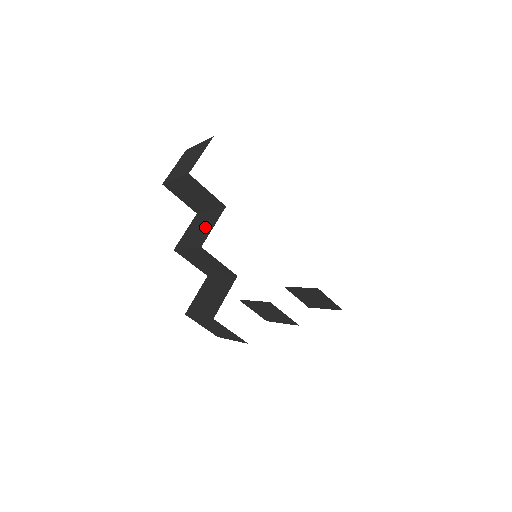
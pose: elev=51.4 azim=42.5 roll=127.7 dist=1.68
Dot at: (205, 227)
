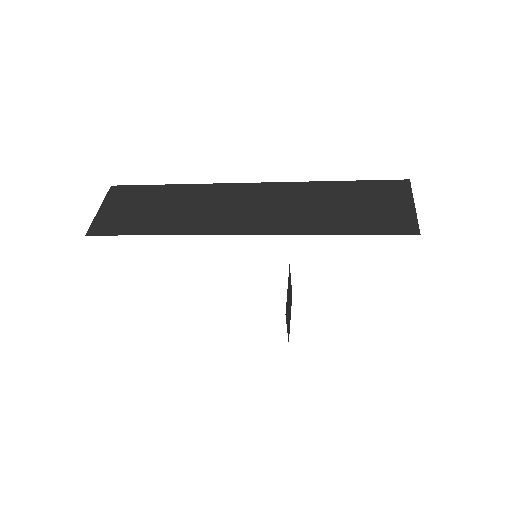
Dot at: occluded
